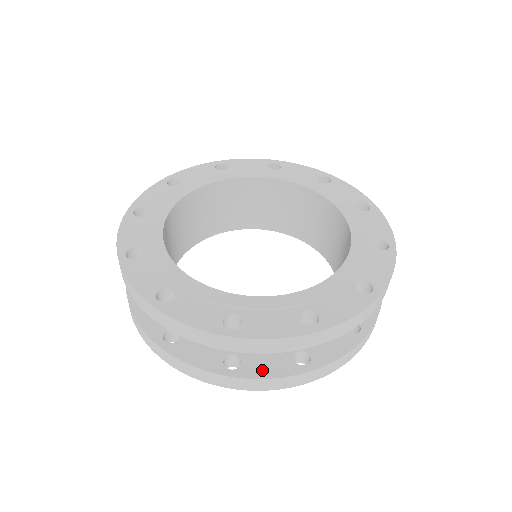
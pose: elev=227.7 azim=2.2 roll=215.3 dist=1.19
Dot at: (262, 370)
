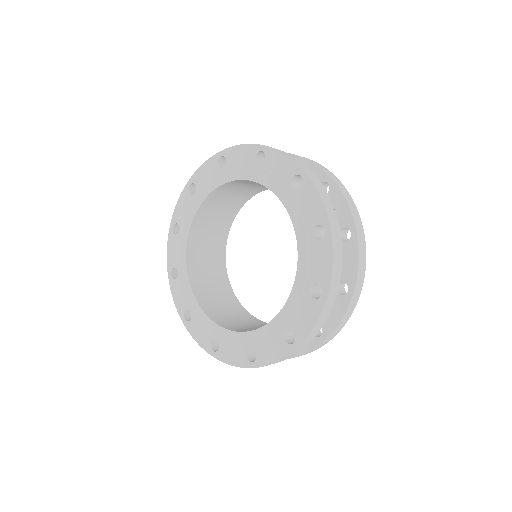
Dot at: occluded
